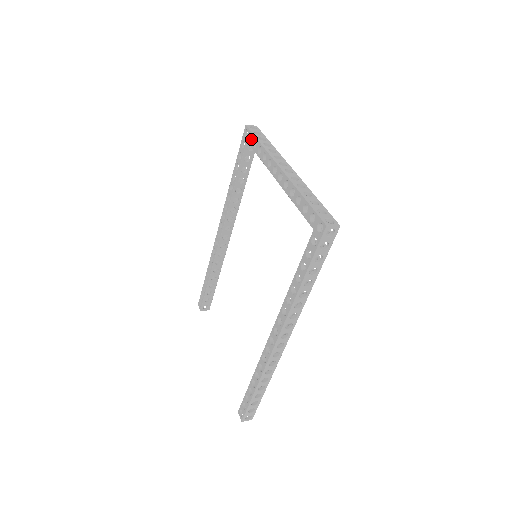
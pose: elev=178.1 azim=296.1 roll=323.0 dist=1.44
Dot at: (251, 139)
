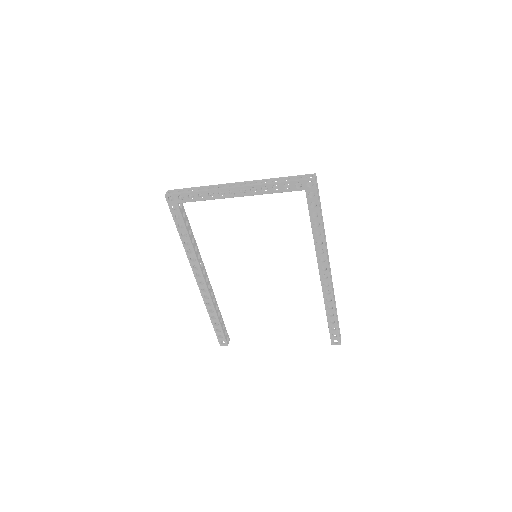
Dot at: (179, 199)
